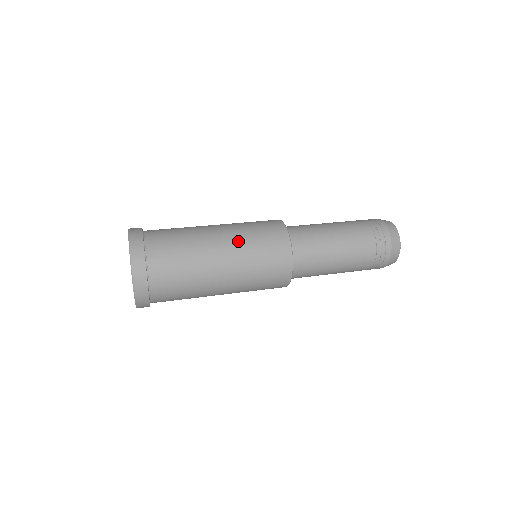
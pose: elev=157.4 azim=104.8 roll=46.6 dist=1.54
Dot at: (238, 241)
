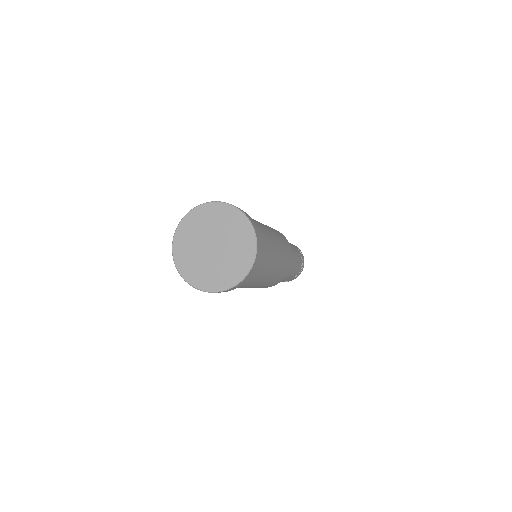
Dot at: (269, 227)
